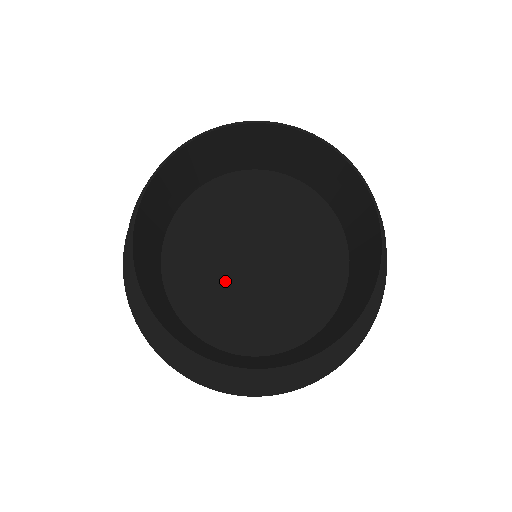
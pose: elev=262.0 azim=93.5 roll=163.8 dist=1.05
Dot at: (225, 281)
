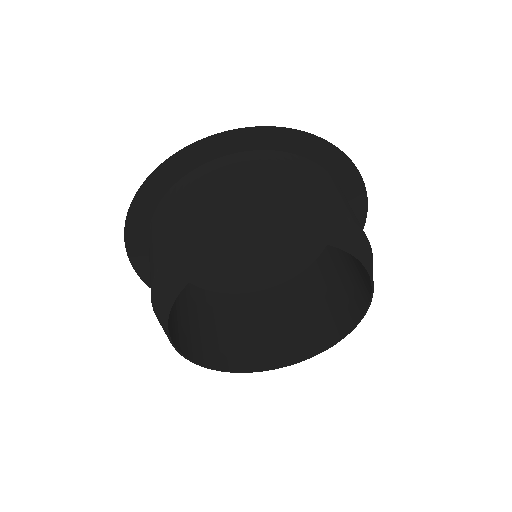
Dot at: (234, 259)
